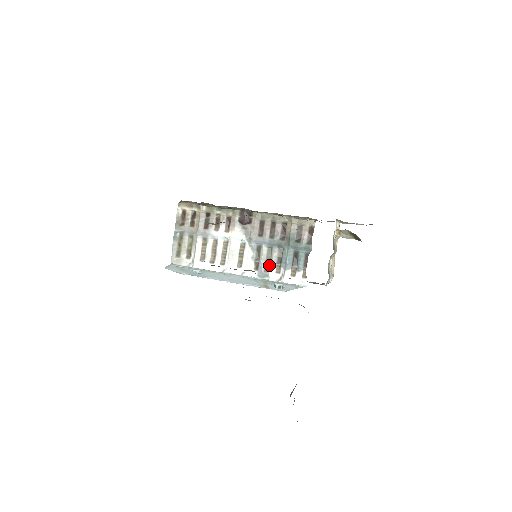
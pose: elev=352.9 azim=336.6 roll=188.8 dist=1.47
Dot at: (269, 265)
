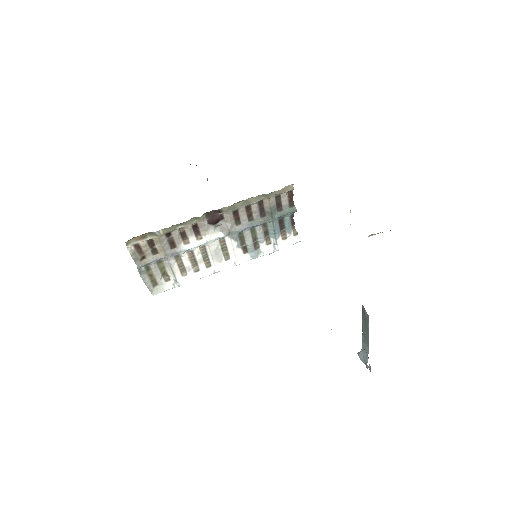
Dot at: (257, 242)
